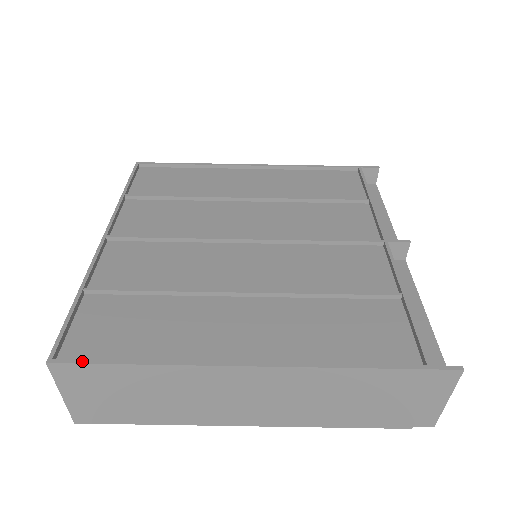
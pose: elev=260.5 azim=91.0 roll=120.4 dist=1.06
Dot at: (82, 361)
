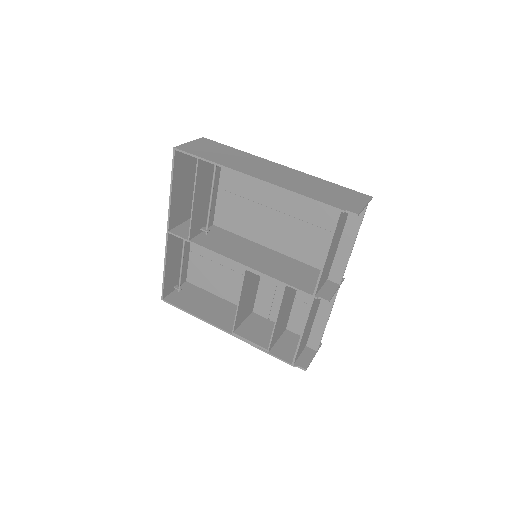
Dot at: occluded
